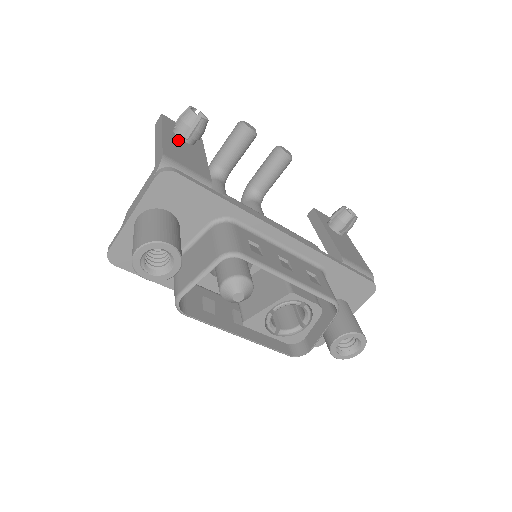
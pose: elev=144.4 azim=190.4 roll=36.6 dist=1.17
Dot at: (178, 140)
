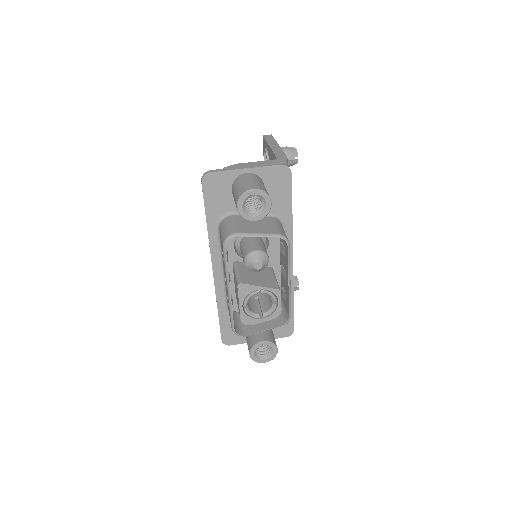
Dot at: occluded
